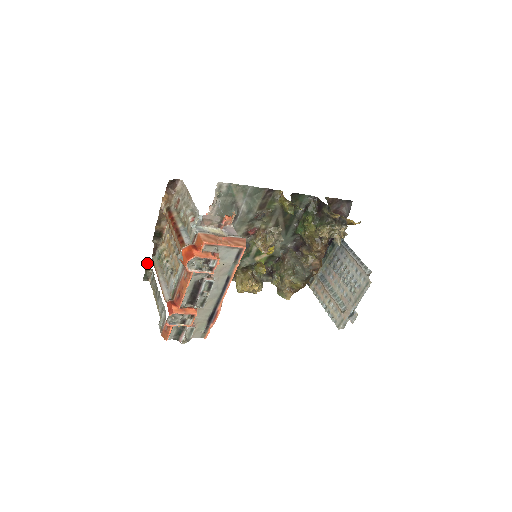
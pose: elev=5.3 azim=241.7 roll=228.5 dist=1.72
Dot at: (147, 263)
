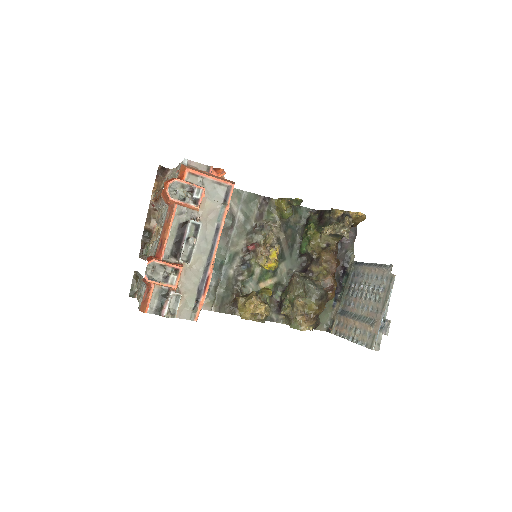
Dot at: (134, 273)
